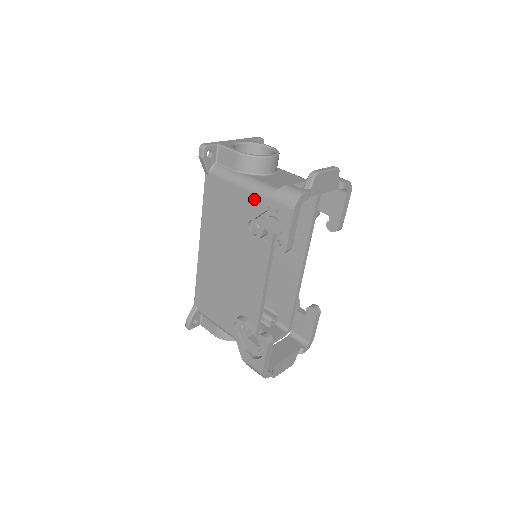
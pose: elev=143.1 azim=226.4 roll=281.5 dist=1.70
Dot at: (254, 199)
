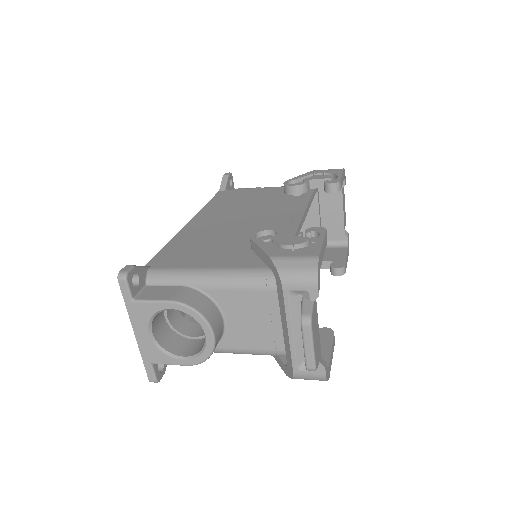
Dot at: occluded
